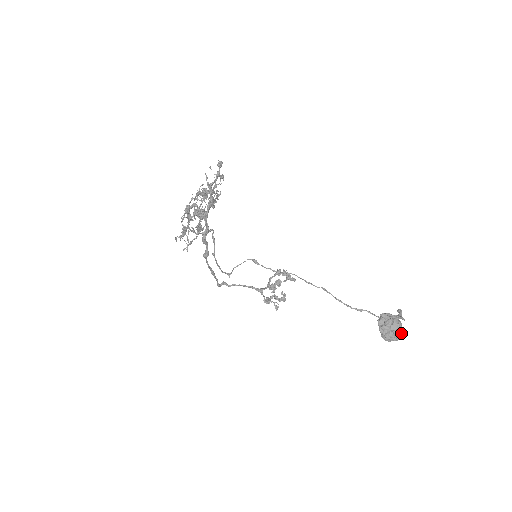
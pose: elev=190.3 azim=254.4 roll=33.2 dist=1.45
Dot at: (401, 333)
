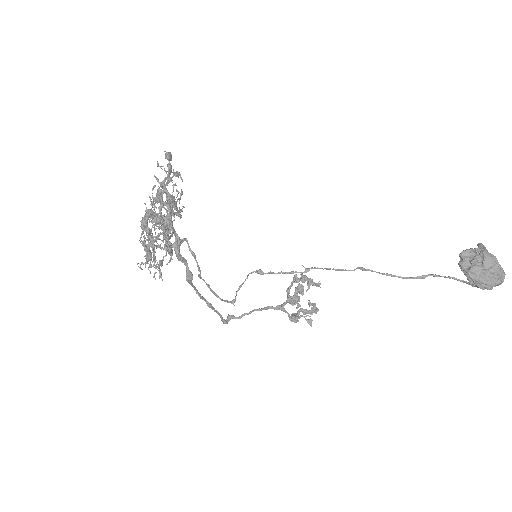
Dot at: (501, 270)
